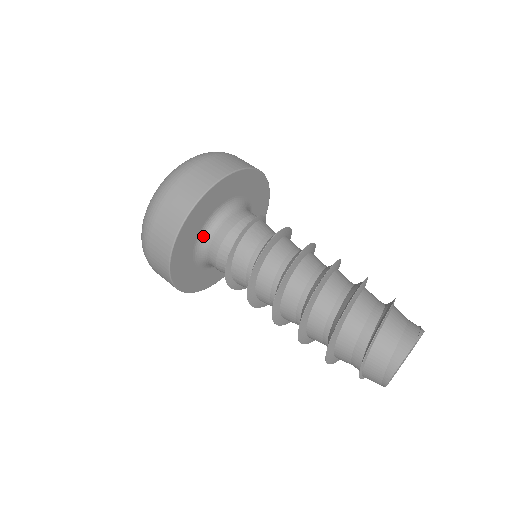
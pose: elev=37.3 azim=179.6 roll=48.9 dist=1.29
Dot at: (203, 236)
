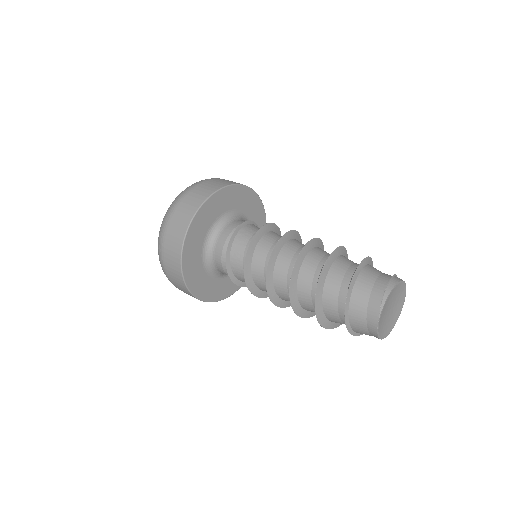
Dot at: (214, 273)
